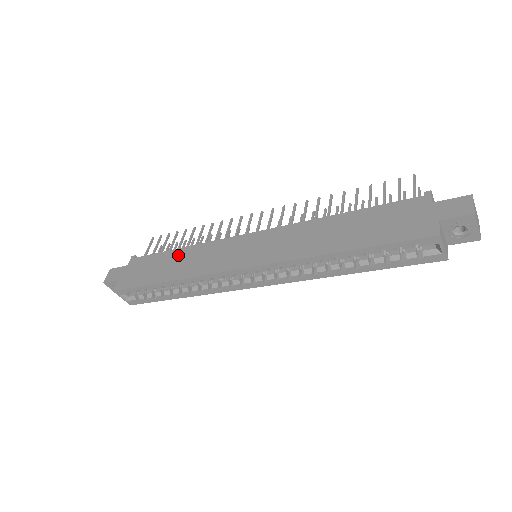
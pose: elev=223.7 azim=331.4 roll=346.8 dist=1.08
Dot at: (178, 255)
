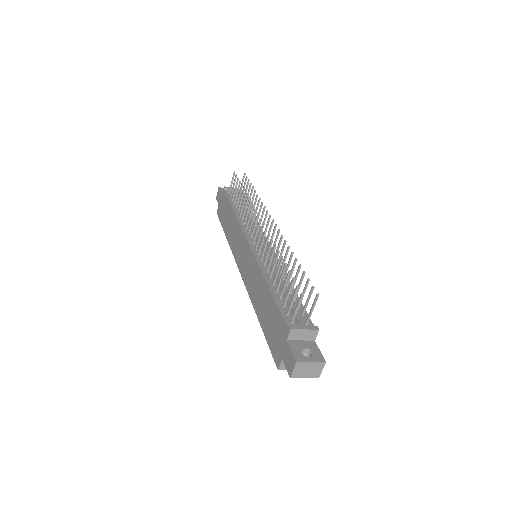
Dot at: (231, 217)
